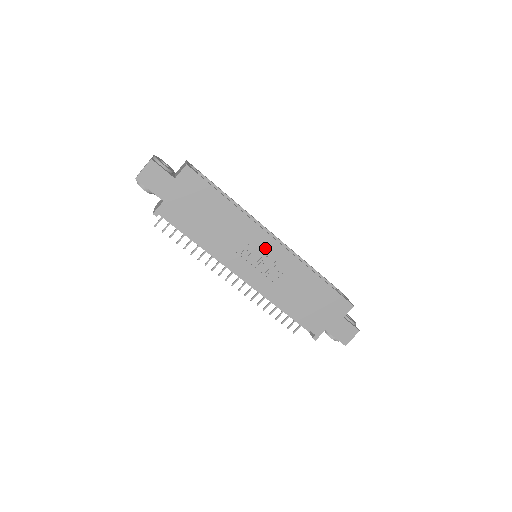
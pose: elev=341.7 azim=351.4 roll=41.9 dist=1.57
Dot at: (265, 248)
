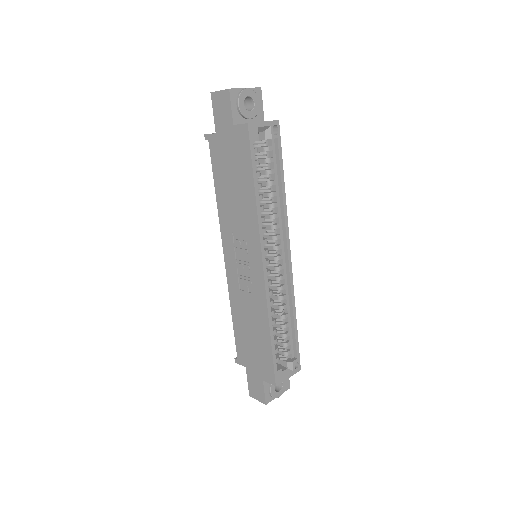
Dot at: (252, 259)
